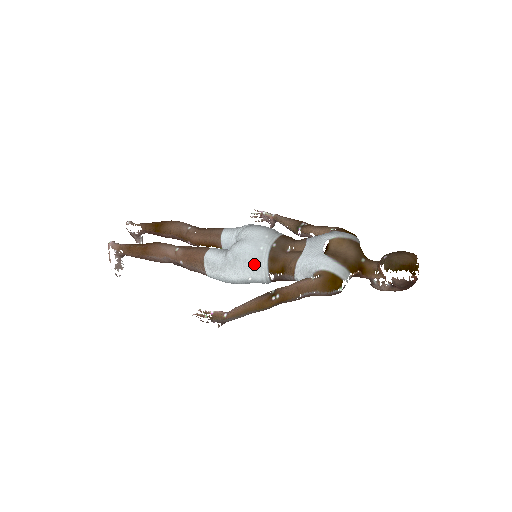
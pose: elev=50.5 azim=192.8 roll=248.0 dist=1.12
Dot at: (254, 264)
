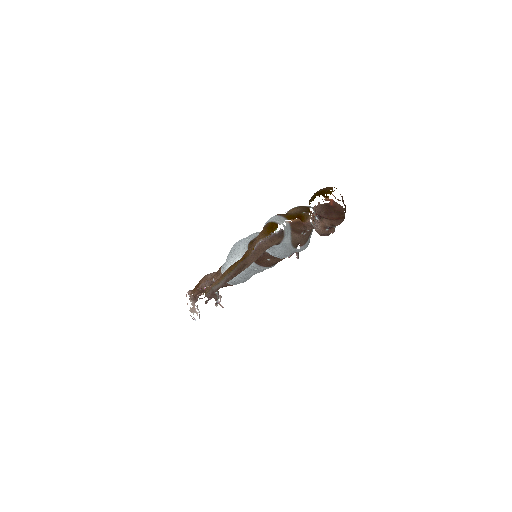
Dot at: (239, 249)
